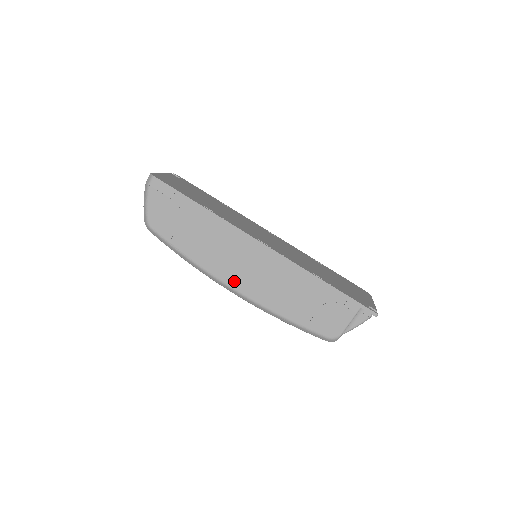
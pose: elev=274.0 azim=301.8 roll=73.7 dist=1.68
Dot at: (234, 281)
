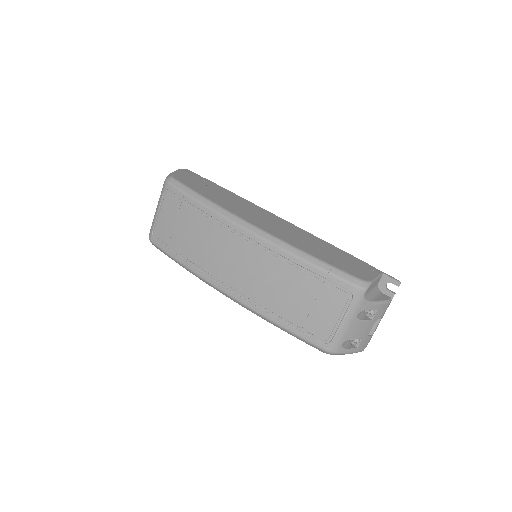
Dot at: (254, 222)
